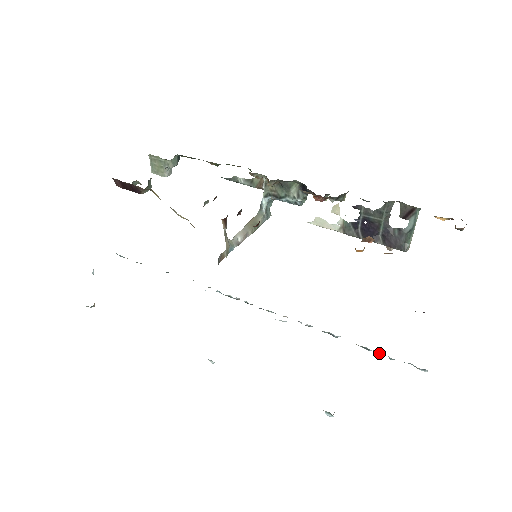
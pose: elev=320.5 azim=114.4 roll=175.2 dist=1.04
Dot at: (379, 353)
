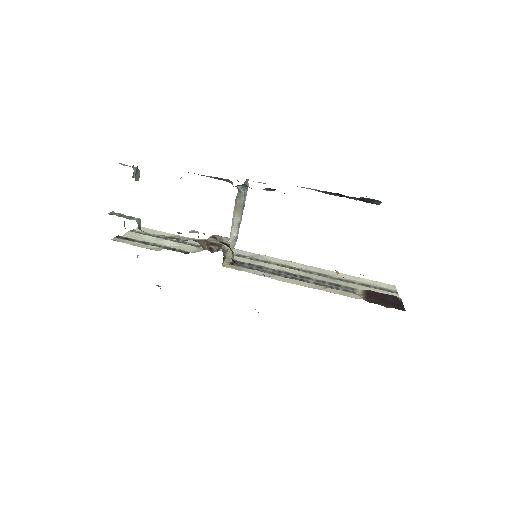
Dot at: occluded
